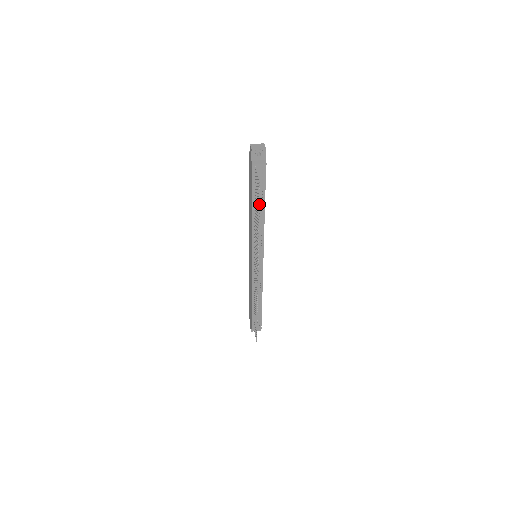
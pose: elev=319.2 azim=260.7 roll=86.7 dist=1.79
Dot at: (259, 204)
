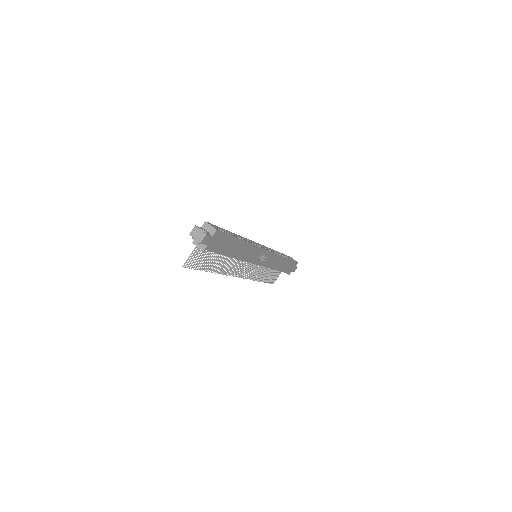
Dot at: (196, 269)
